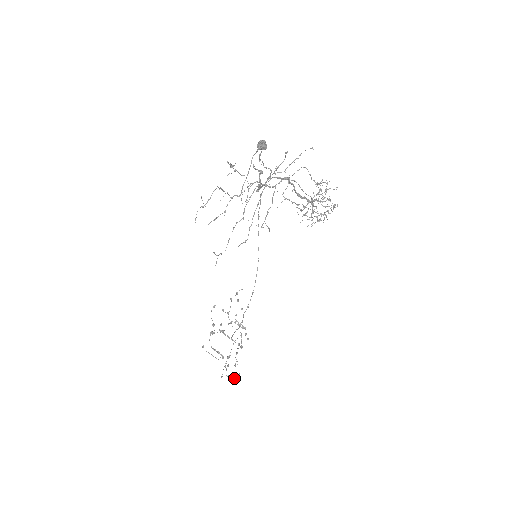
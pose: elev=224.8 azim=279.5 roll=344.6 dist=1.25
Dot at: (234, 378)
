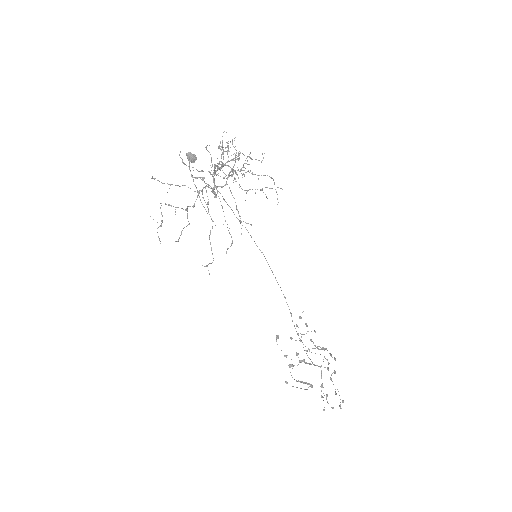
Dot at: occluded
